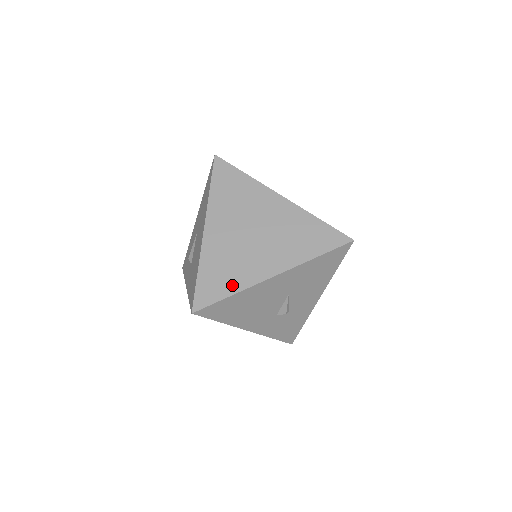
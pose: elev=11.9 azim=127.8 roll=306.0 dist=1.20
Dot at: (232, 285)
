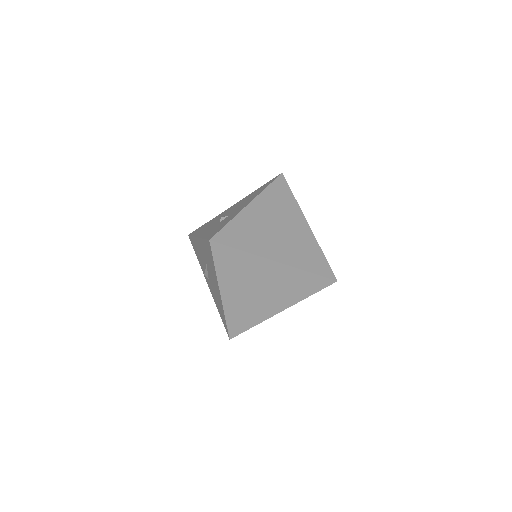
Dot at: (252, 322)
